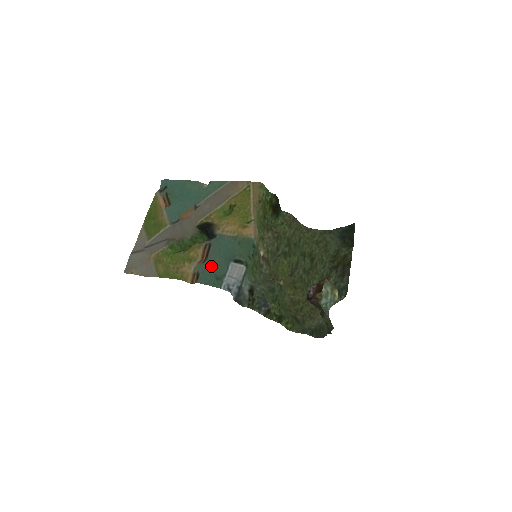
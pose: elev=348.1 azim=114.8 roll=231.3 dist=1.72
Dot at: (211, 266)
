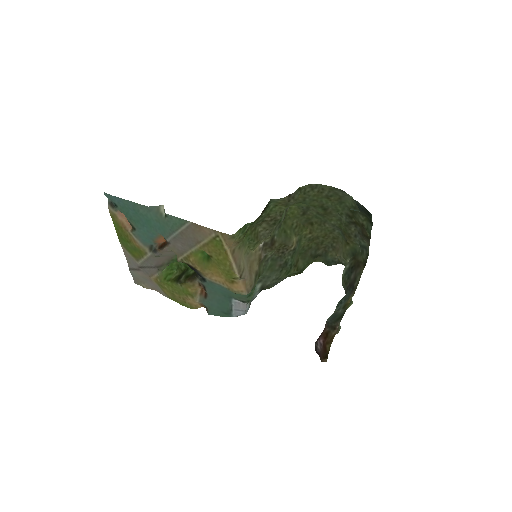
Dot at: (214, 303)
